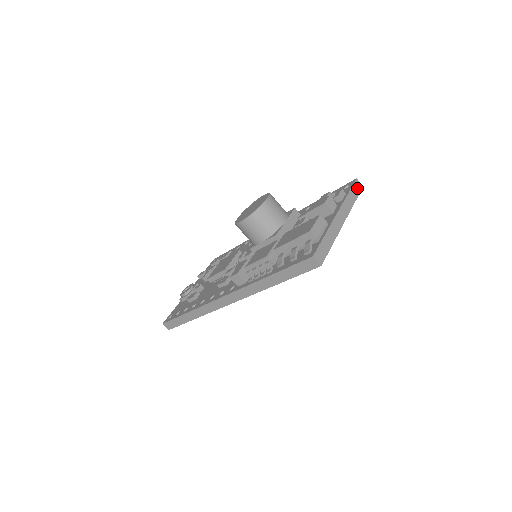
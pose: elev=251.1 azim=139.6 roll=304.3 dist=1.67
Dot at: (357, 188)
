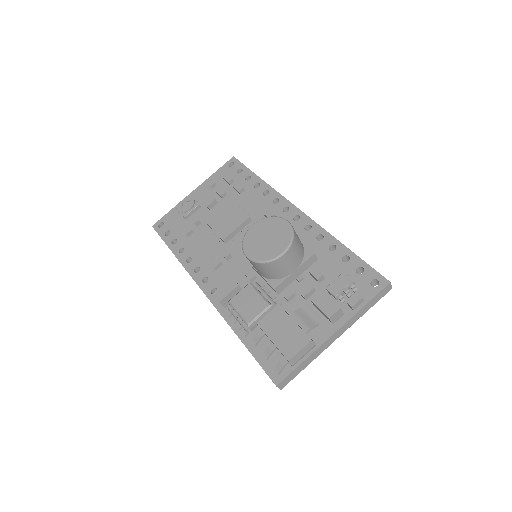
Dot at: (382, 293)
